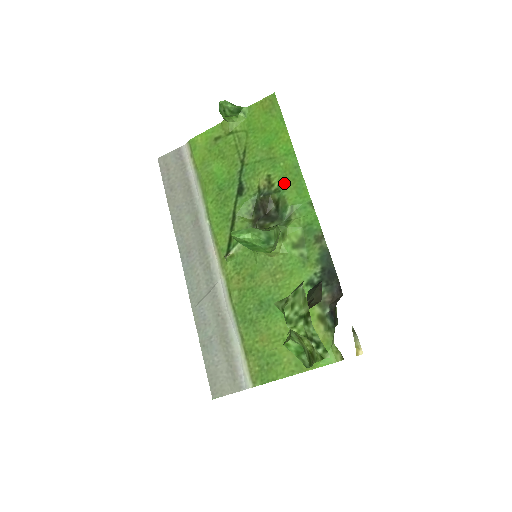
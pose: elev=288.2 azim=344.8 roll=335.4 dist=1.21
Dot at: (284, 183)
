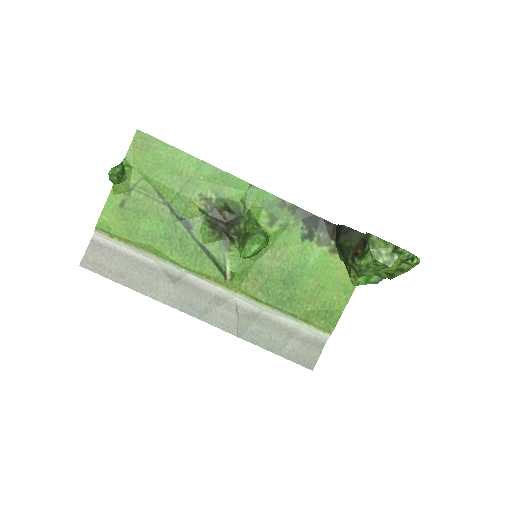
Dot at: (218, 190)
